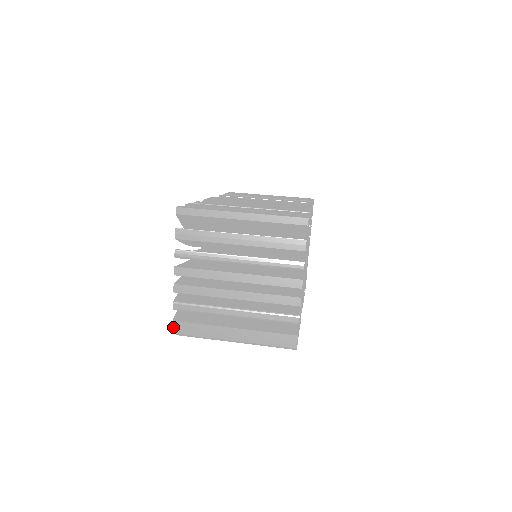
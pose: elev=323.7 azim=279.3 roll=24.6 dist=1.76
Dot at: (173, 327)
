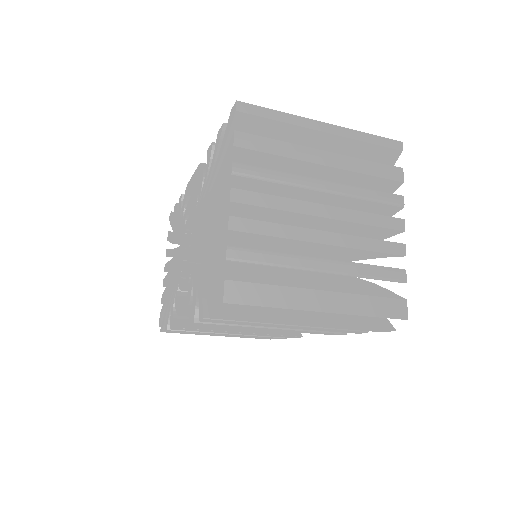
Dot at: (225, 291)
